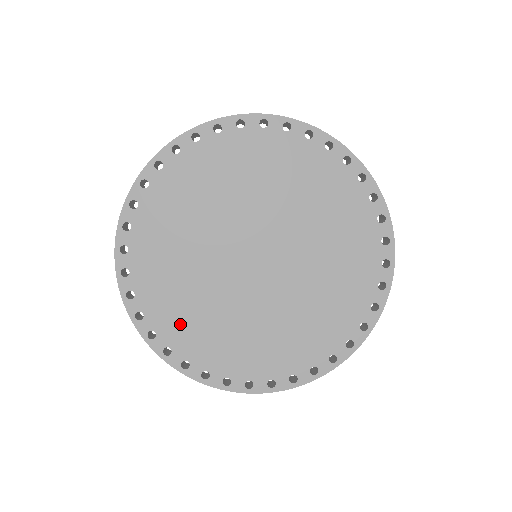
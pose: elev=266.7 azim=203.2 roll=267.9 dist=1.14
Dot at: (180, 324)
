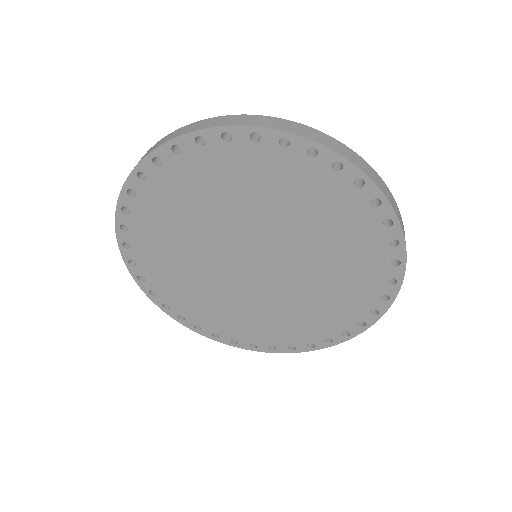
Dot at: (201, 311)
